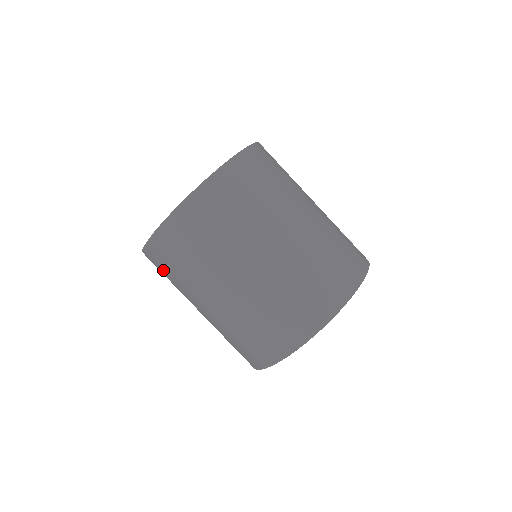
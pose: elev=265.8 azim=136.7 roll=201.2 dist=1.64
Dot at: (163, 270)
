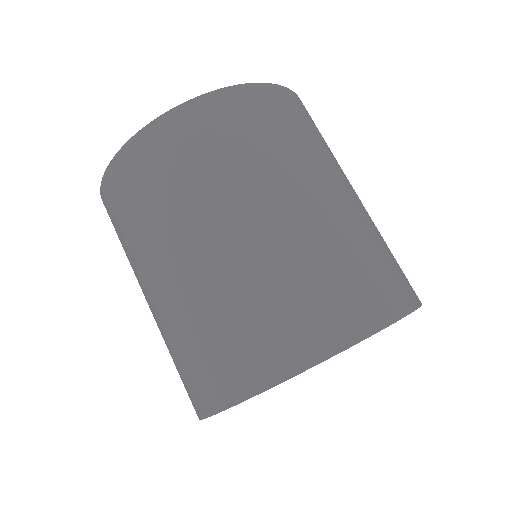
Dot at: (116, 230)
